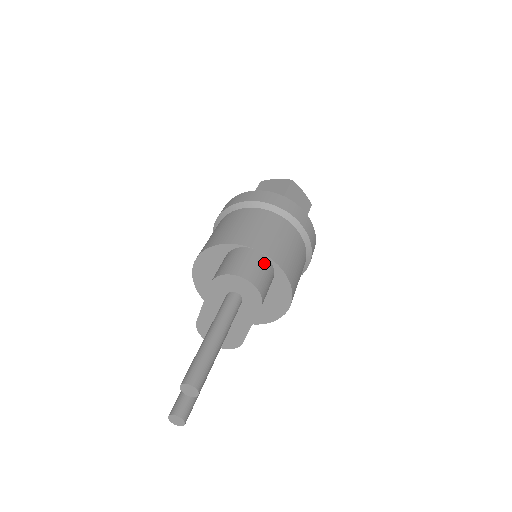
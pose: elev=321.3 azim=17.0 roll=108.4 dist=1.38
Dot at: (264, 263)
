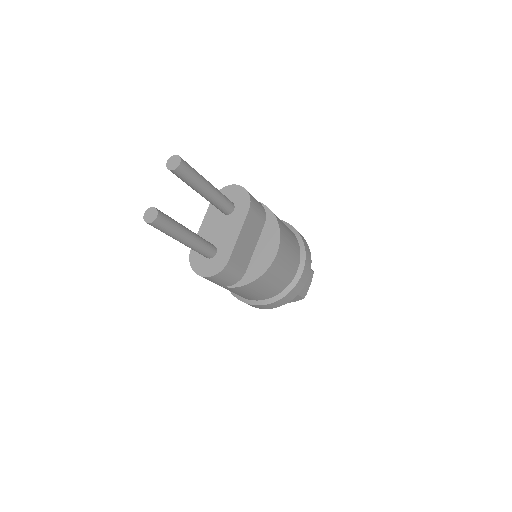
Dot at: occluded
